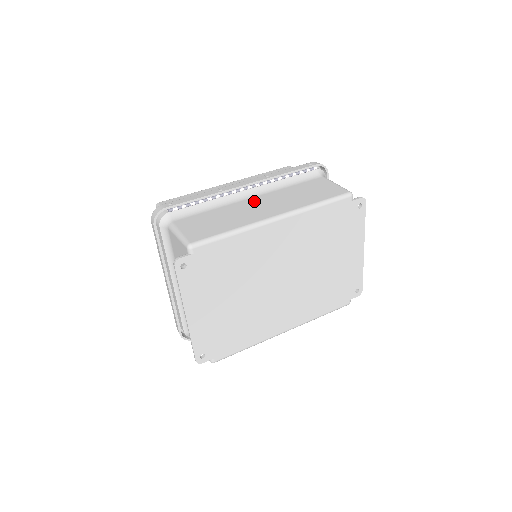
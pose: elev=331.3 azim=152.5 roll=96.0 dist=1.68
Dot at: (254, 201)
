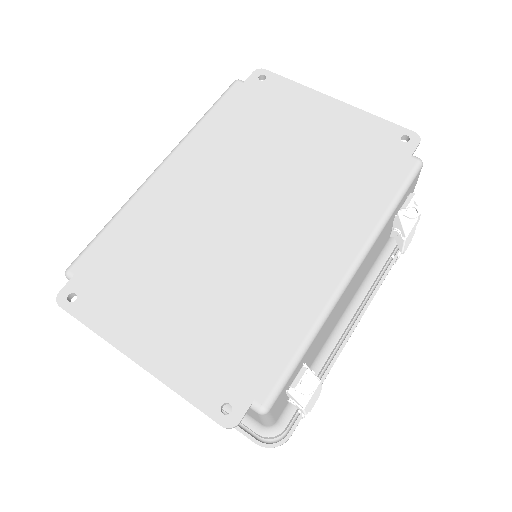
Dot at: occluded
